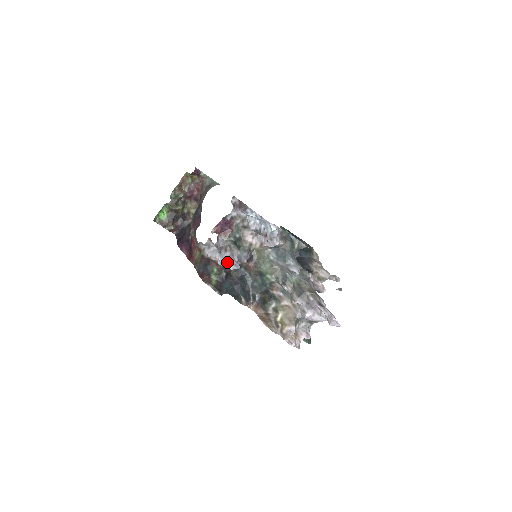
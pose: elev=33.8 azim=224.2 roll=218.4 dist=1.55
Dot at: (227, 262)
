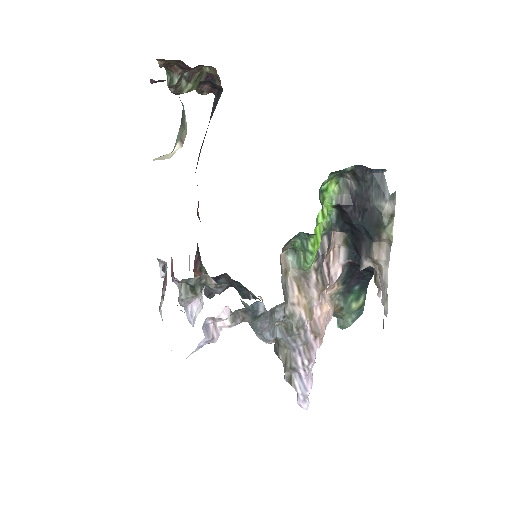
Dot at: occluded
